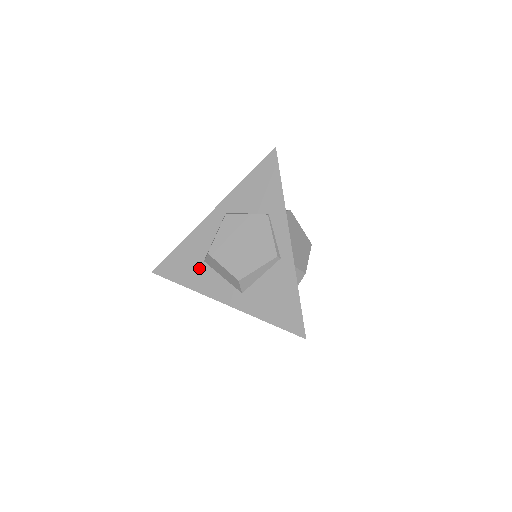
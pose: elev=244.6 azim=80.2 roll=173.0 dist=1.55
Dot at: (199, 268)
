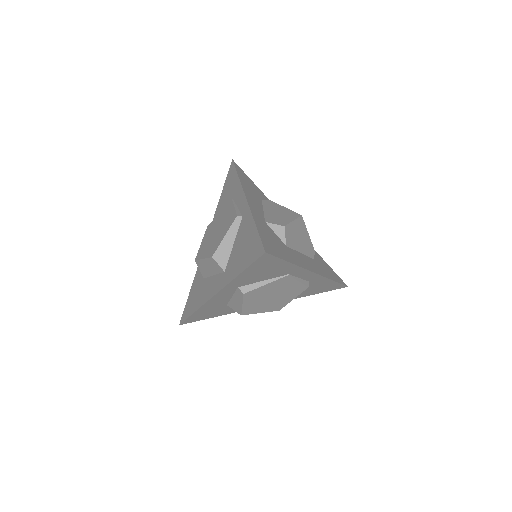
Dot at: (202, 287)
